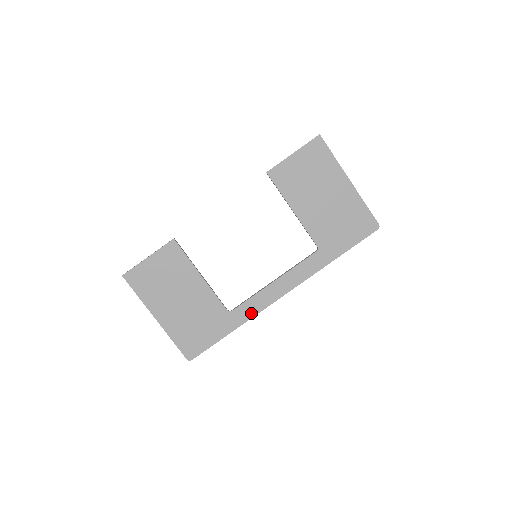
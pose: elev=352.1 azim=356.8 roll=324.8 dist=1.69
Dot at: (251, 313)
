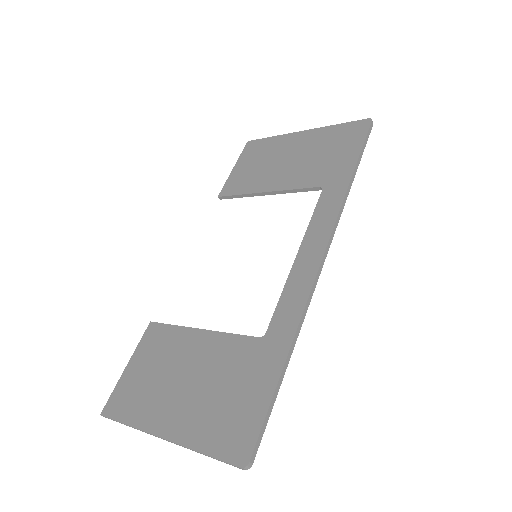
Dot at: (296, 312)
